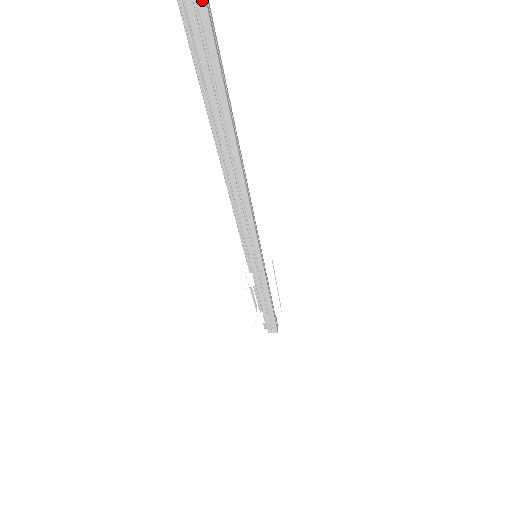
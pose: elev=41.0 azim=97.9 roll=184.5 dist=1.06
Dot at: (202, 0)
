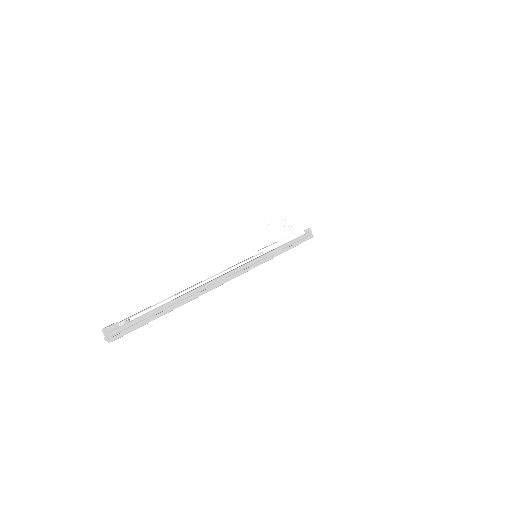
Dot at: occluded
